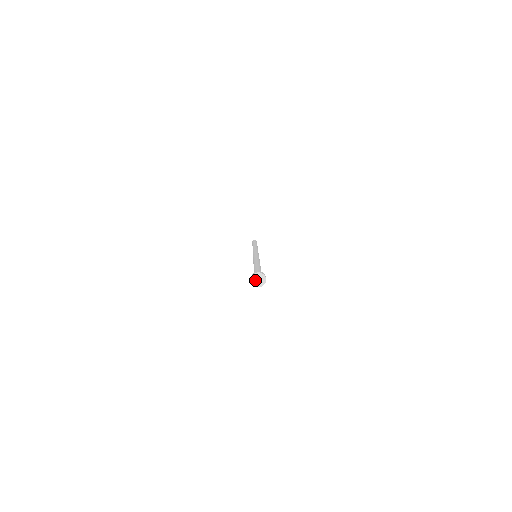
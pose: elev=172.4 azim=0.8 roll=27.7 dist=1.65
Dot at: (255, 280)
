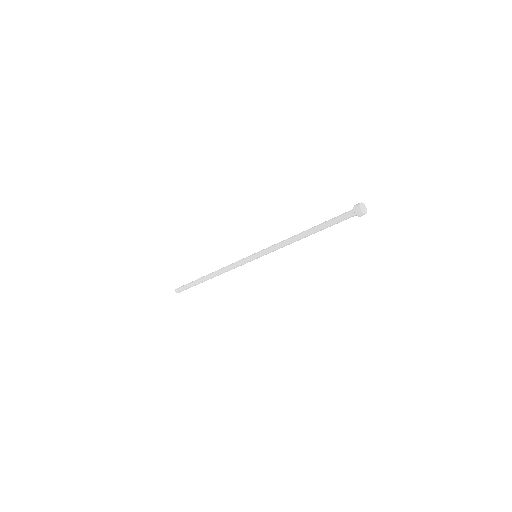
Dot at: (362, 206)
